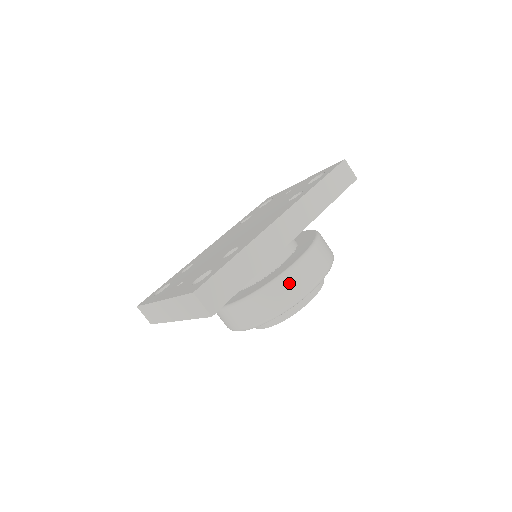
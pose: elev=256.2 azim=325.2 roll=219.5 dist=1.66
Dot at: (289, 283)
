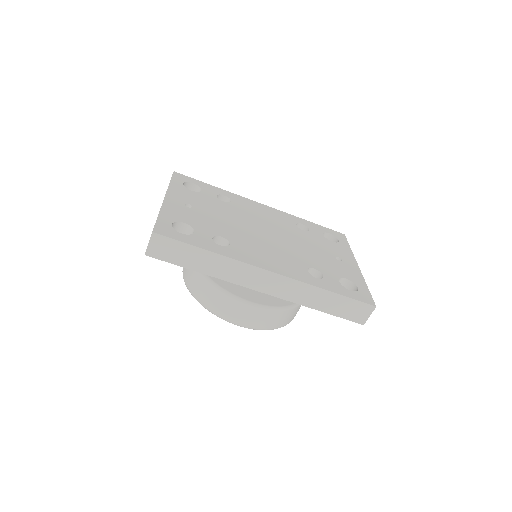
Dot at: (223, 301)
